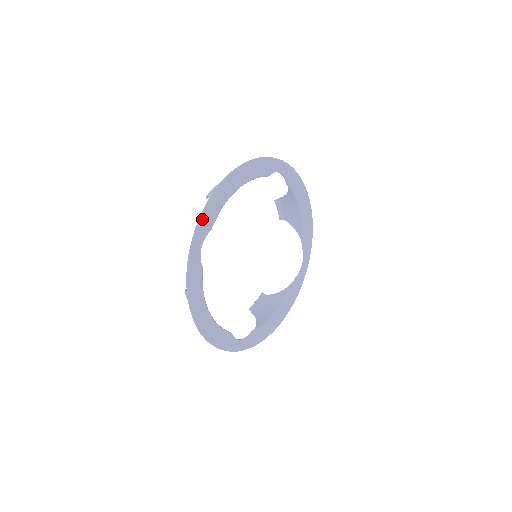
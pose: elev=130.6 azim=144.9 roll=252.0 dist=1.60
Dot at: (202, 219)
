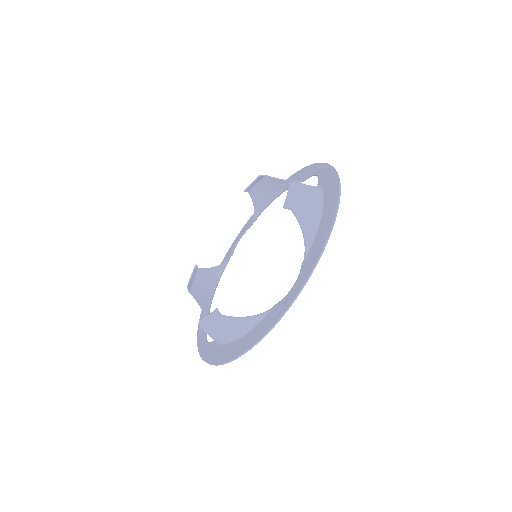
Dot at: (316, 262)
